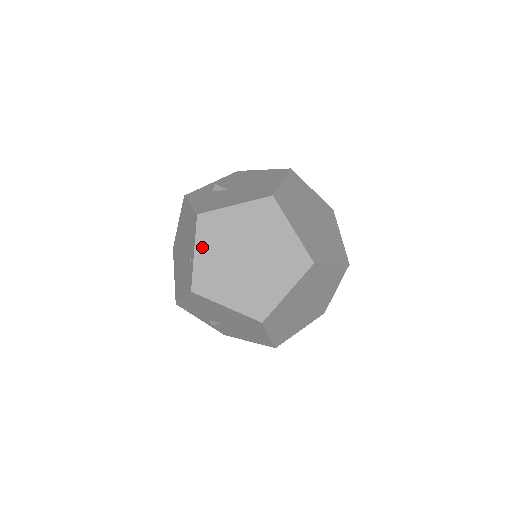
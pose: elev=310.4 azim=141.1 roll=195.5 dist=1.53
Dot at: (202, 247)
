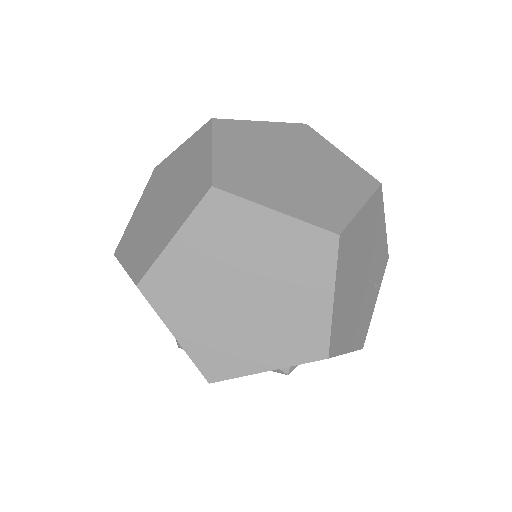
Dot at: (142, 201)
